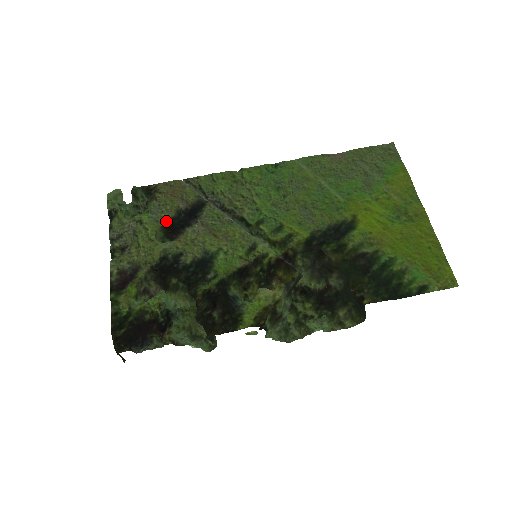
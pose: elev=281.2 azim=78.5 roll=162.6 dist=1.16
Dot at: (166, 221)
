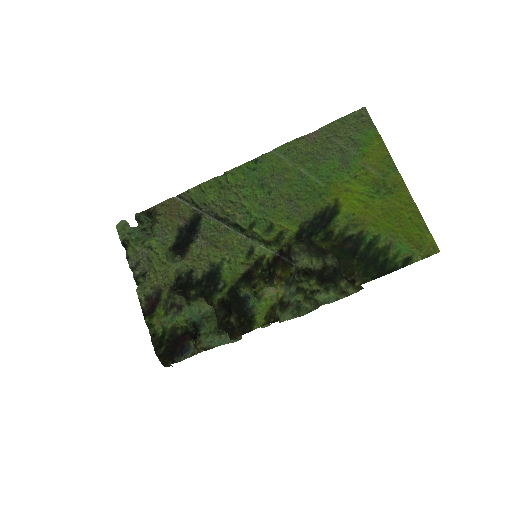
Dot at: (172, 242)
